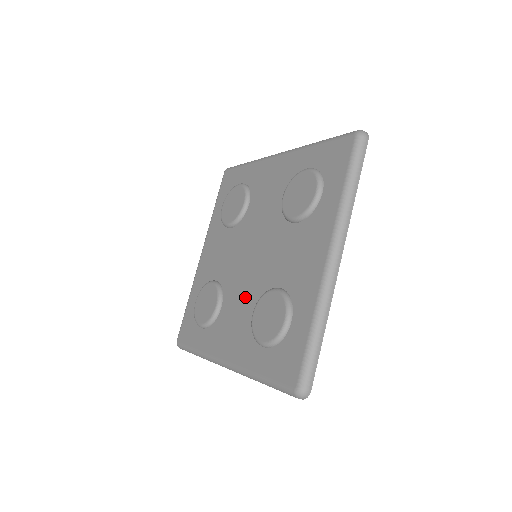
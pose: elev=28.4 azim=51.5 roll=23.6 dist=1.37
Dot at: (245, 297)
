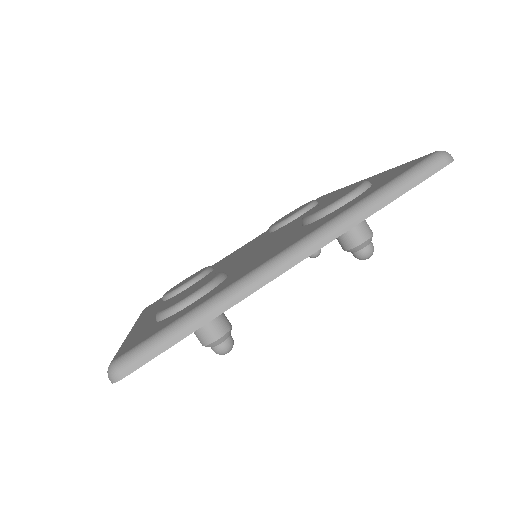
Dot at: (272, 243)
